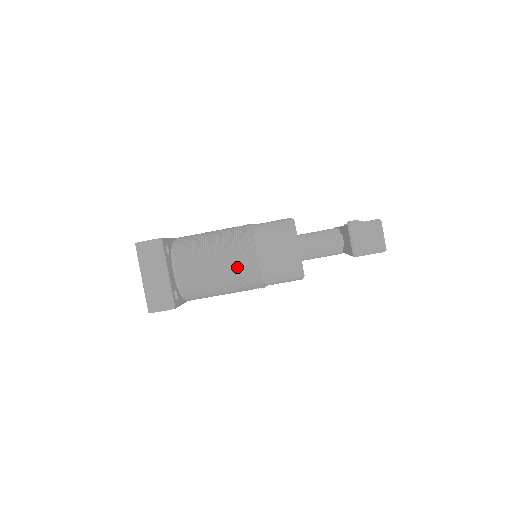
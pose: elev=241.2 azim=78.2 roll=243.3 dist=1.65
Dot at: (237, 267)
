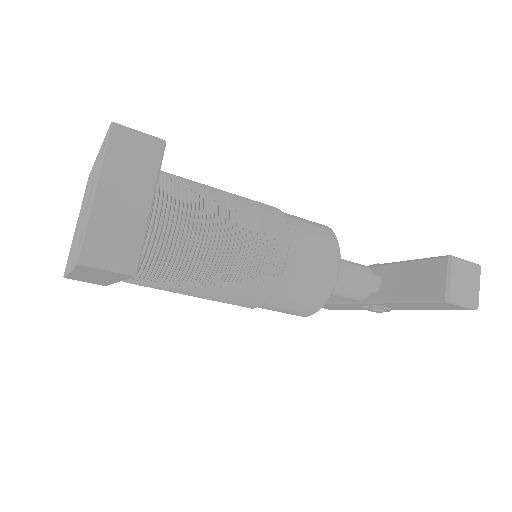
Dot at: (254, 254)
